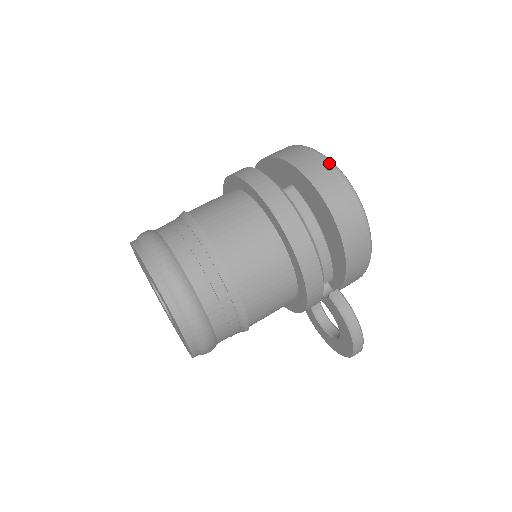
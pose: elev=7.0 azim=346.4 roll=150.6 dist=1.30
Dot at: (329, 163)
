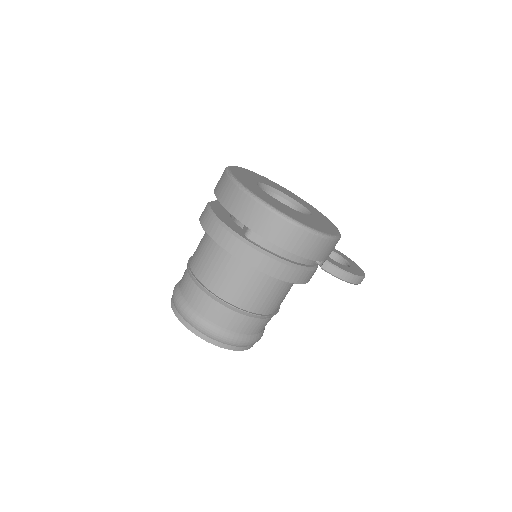
Dot at: (267, 210)
